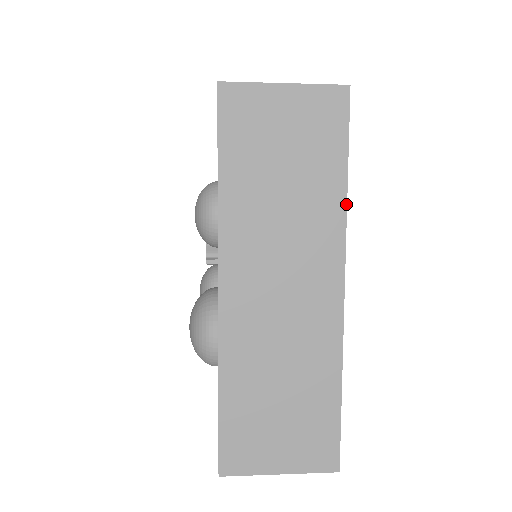
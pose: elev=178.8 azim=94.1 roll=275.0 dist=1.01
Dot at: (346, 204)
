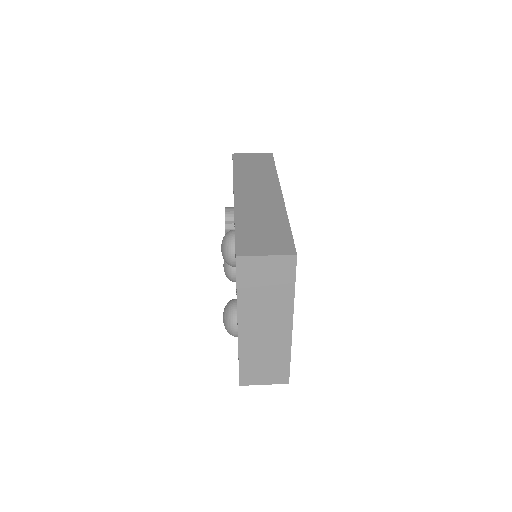
Dot at: occluded
